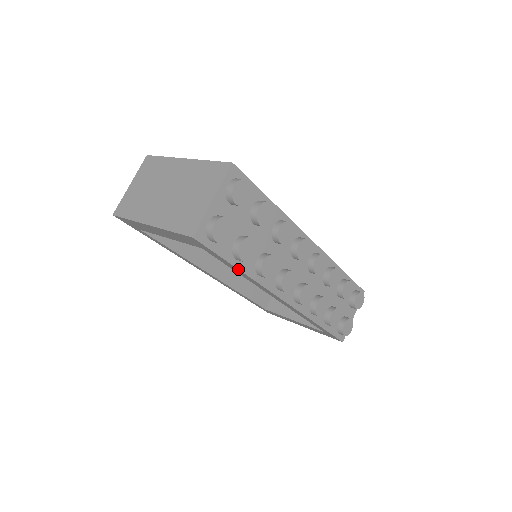
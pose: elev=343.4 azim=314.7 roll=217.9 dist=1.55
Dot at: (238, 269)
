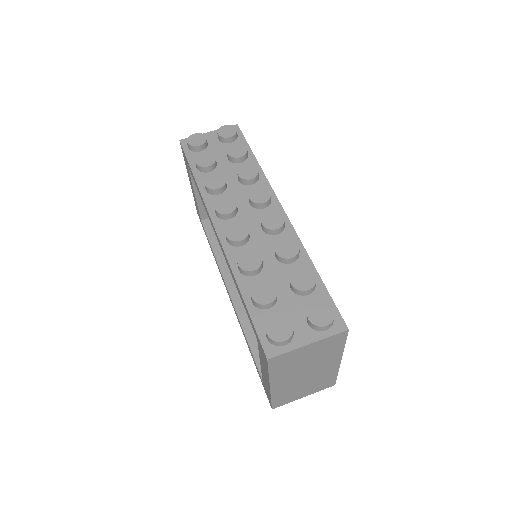
Dot at: (193, 175)
